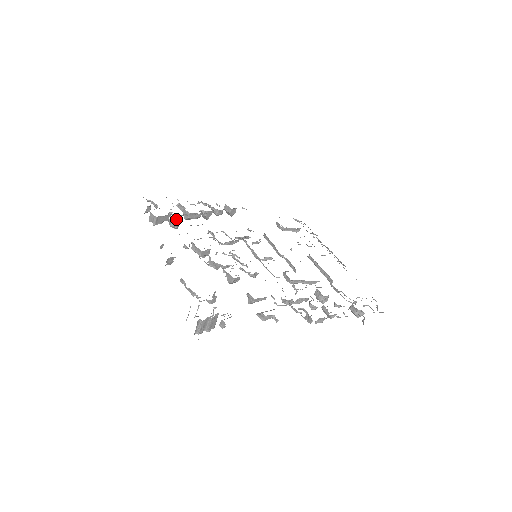
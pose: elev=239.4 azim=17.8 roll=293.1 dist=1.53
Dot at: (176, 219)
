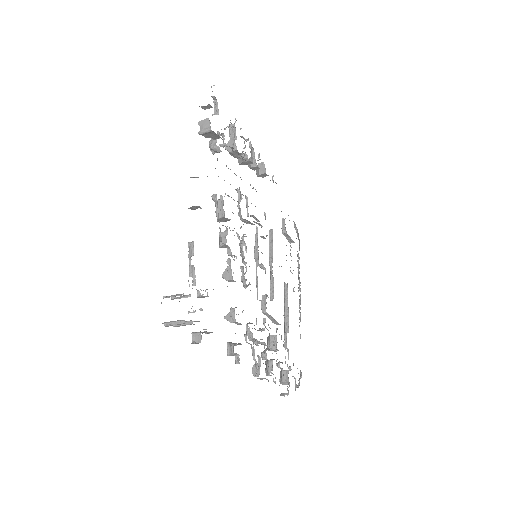
Dot at: (223, 146)
